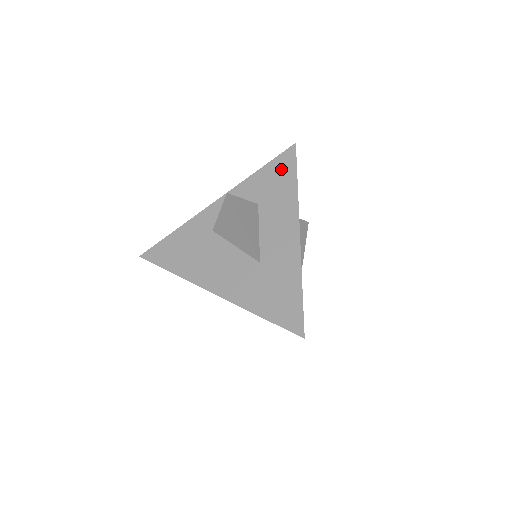
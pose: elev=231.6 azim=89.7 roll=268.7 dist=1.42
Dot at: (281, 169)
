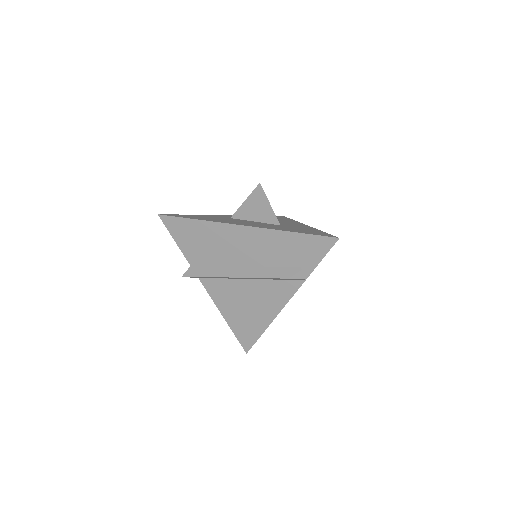
Dot at: (277, 217)
